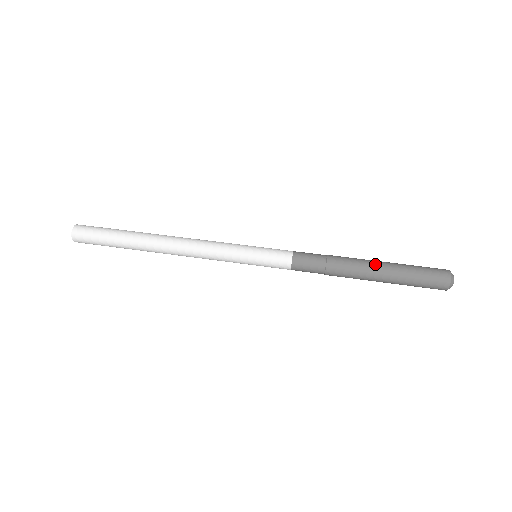
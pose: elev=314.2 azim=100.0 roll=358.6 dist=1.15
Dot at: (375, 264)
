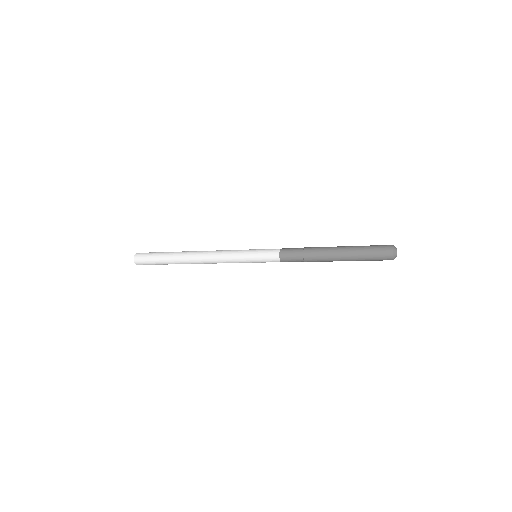
Dot at: (338, 247)
